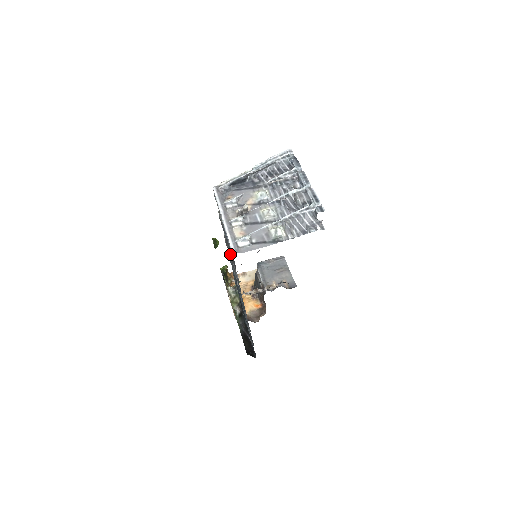
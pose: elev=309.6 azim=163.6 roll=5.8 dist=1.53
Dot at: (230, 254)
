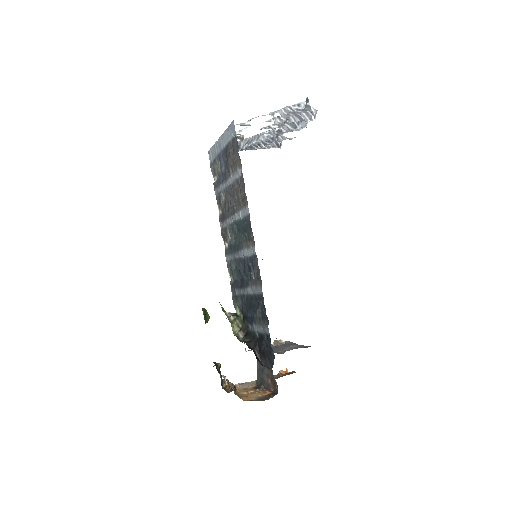
Dot at: (228, 200)
